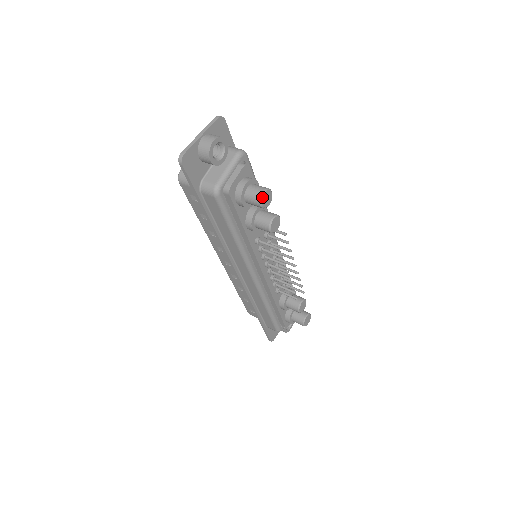
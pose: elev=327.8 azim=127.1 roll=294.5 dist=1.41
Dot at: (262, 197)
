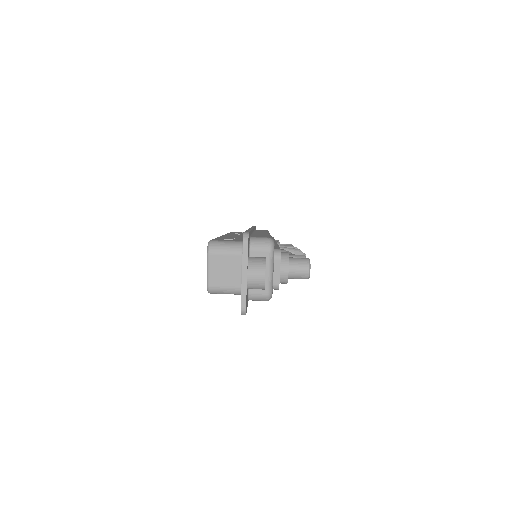
Dot at: (309, 275)
